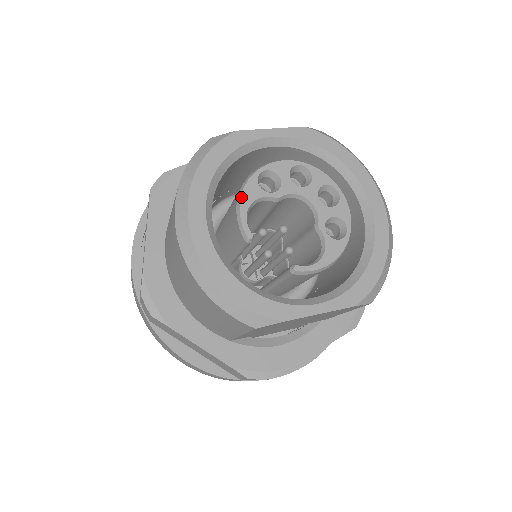
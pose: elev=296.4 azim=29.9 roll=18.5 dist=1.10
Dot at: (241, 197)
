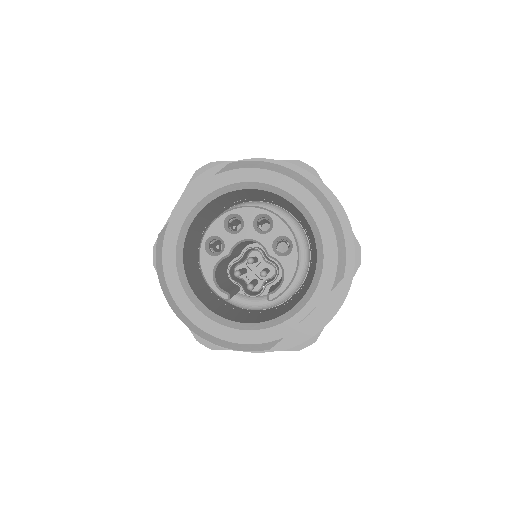
Dot at: (203, 273)
